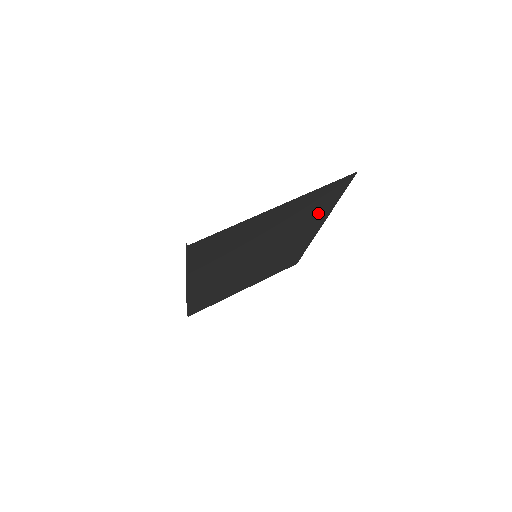
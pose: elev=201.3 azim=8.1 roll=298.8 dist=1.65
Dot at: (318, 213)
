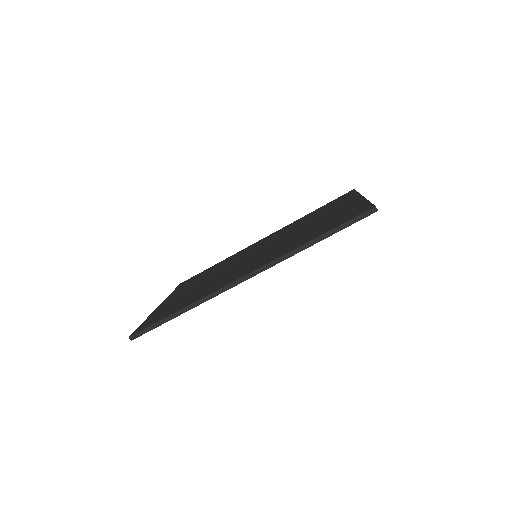
Dot at: occluded
